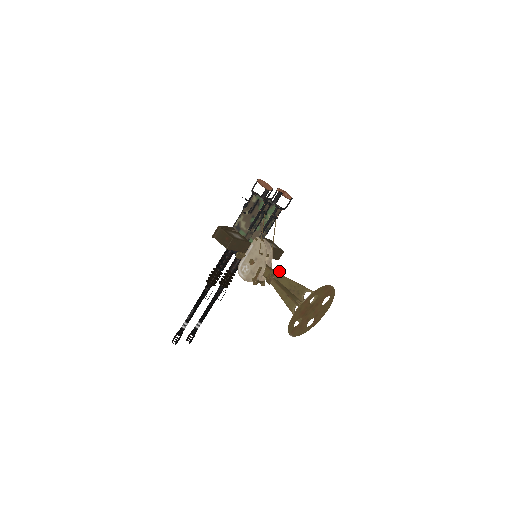
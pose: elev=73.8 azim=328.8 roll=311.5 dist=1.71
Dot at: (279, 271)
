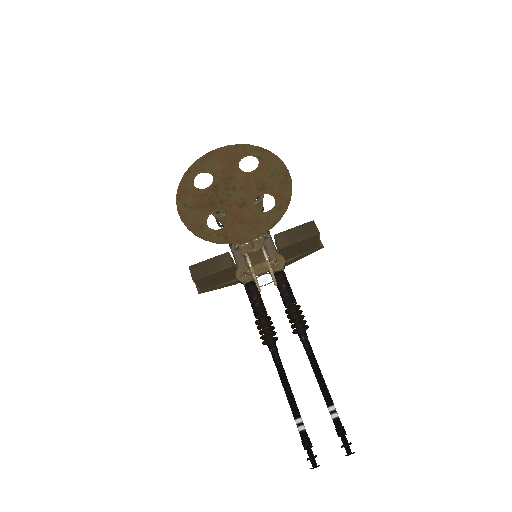
Dot at: occluded
